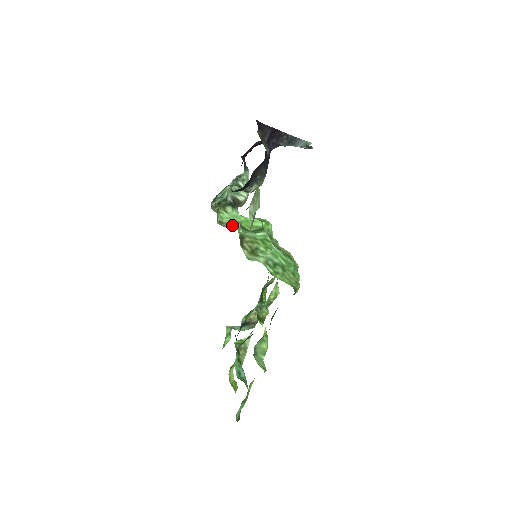
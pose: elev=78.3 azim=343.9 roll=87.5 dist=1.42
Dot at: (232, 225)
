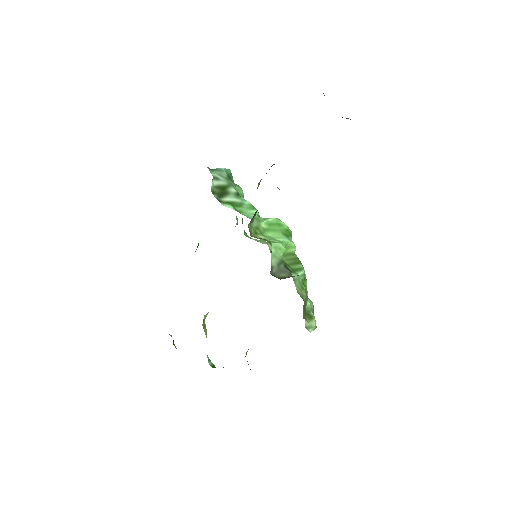
Dot at: (280, 268)
